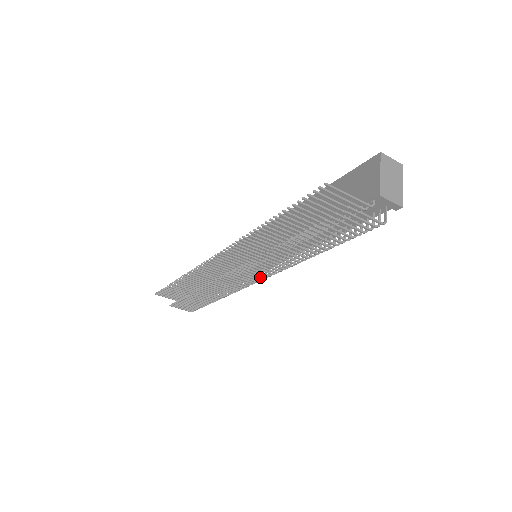
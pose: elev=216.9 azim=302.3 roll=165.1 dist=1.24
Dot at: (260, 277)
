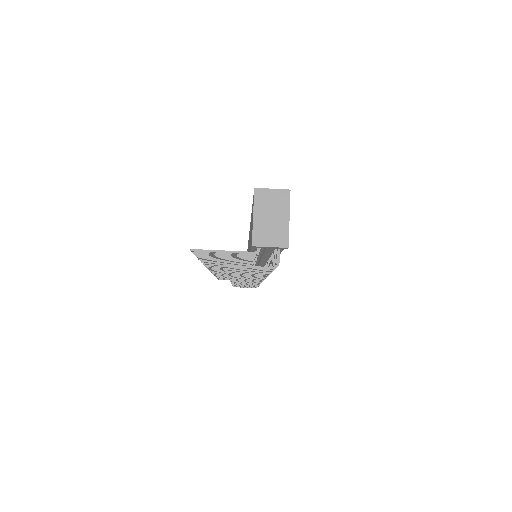
Dot at: occluded
